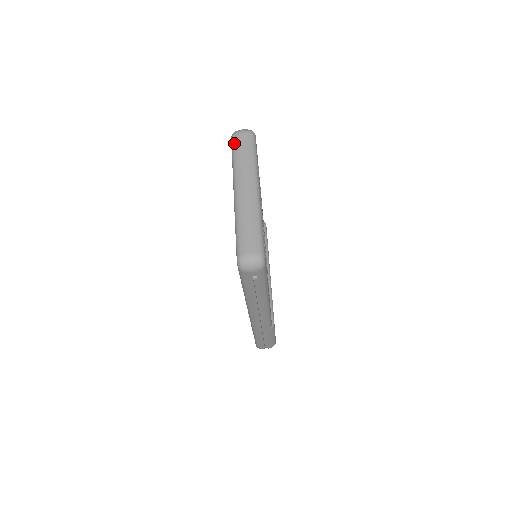
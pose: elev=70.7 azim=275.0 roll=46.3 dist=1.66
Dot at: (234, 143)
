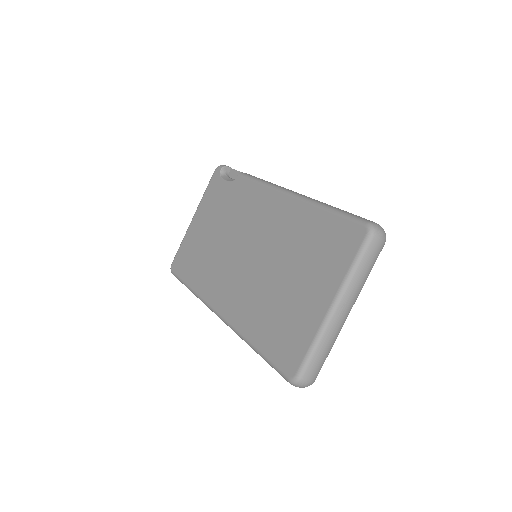
Dot at: (368, 248)
